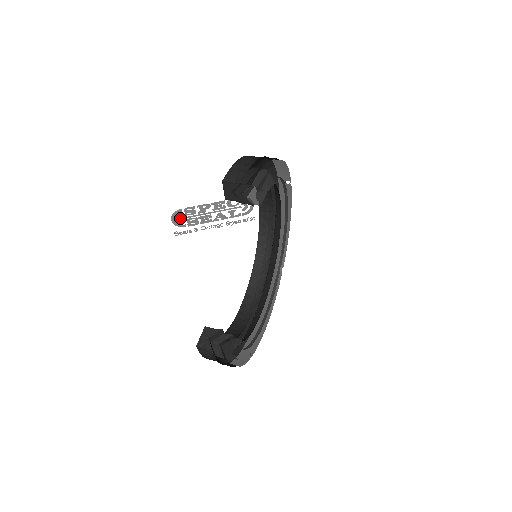
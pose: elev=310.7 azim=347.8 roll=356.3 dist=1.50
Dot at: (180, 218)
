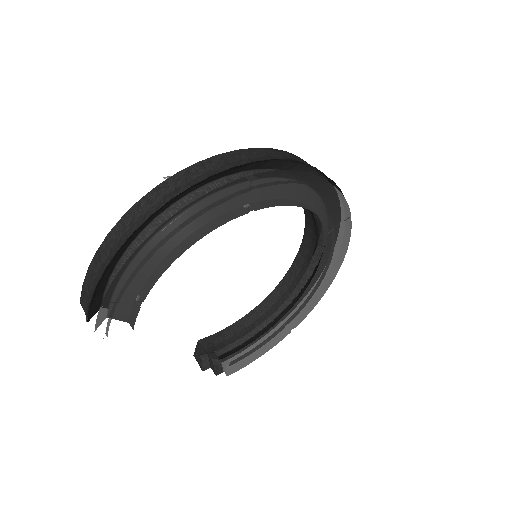
Dot at: occluded
